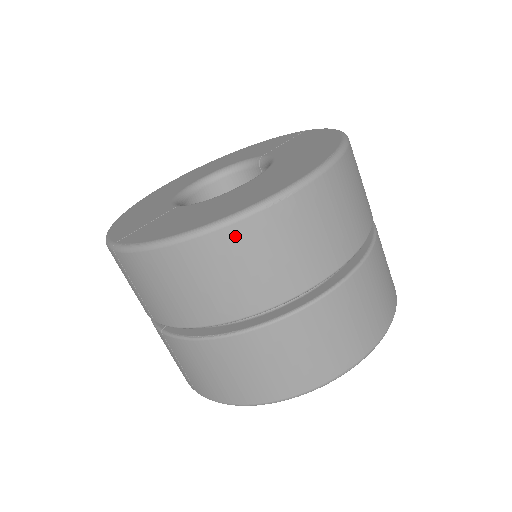
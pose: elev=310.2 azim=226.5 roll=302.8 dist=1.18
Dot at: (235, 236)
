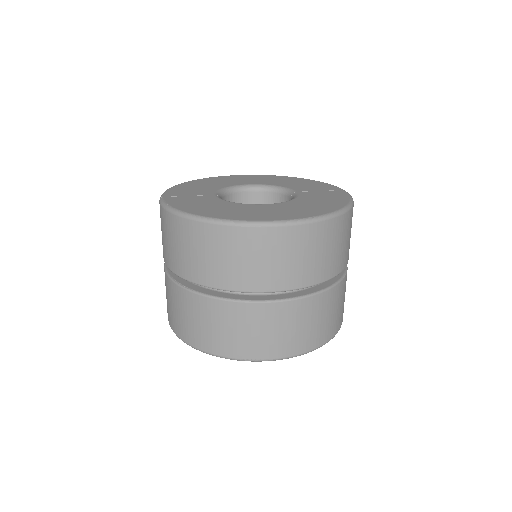
Dot at: (214, 232)
